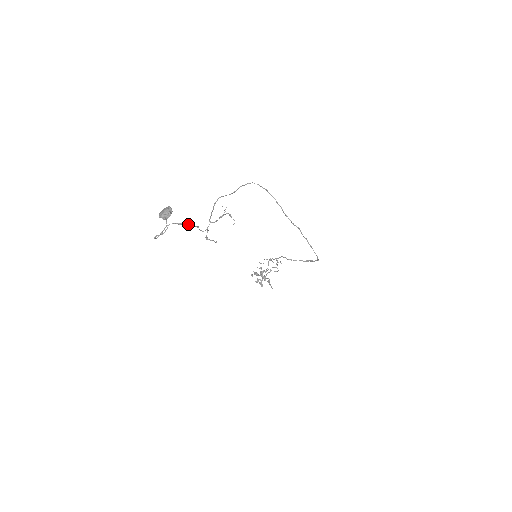
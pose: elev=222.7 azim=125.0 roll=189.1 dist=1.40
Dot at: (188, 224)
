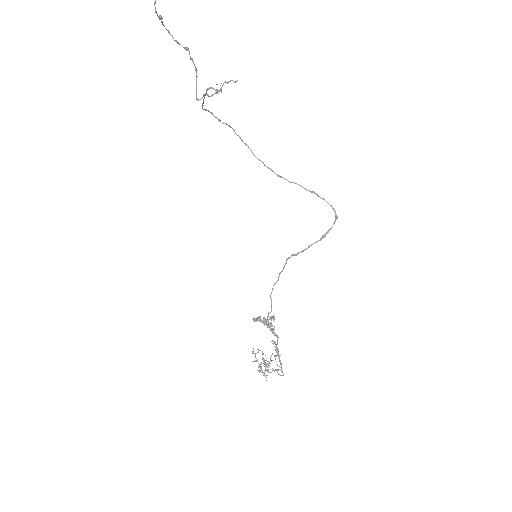
Dot at: (186, 48)
